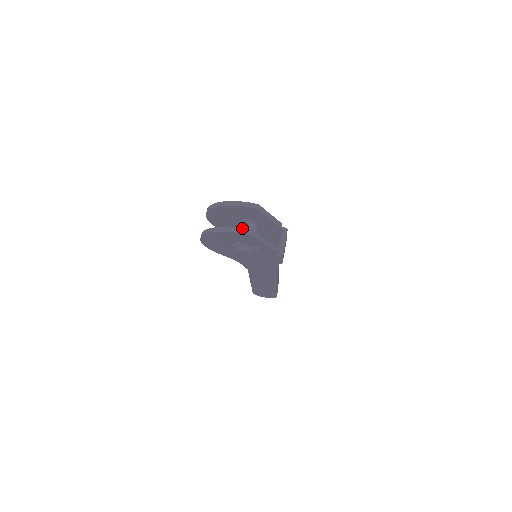
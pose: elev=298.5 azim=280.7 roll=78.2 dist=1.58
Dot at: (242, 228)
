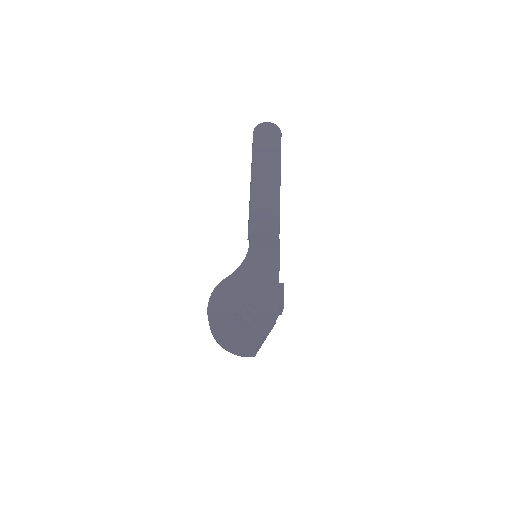
Dot at: occluded
